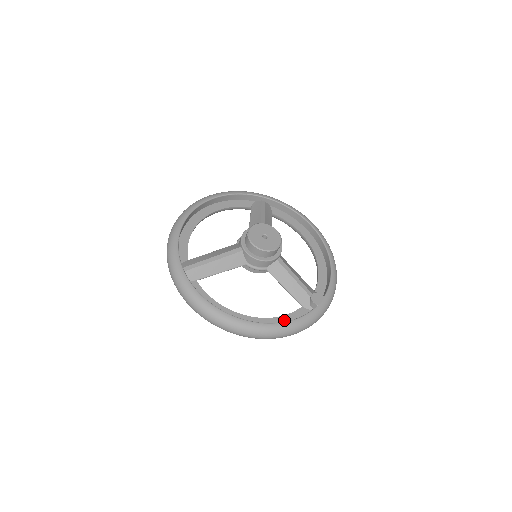
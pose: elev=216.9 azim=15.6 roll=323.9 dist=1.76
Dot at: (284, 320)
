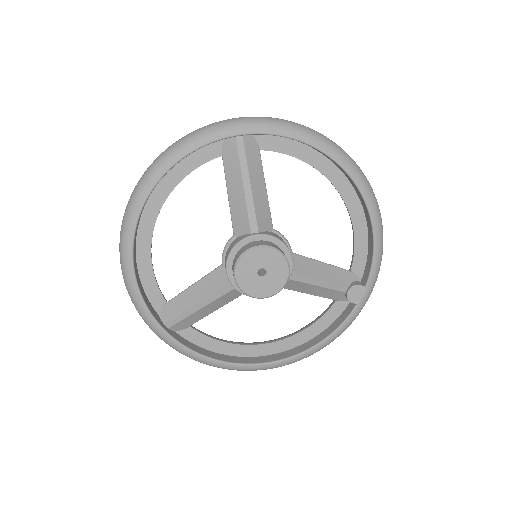
Dot at: (315, 329)
